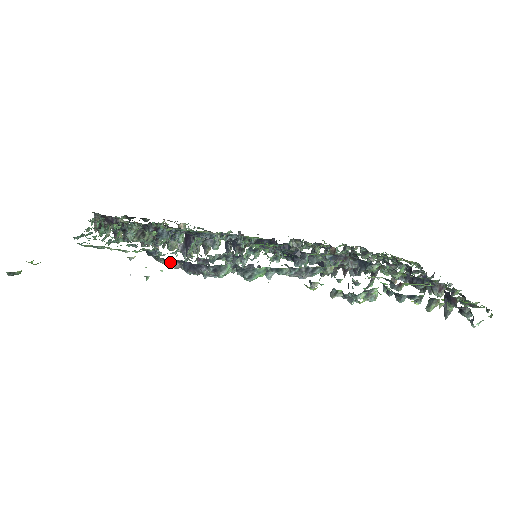
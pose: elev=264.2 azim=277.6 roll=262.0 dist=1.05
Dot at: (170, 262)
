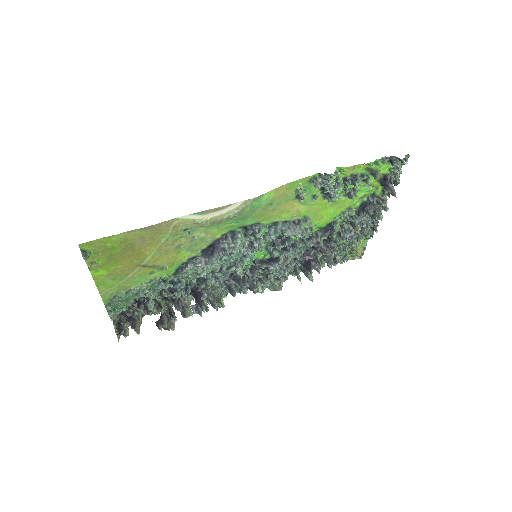
Dot at: (196, 261)
